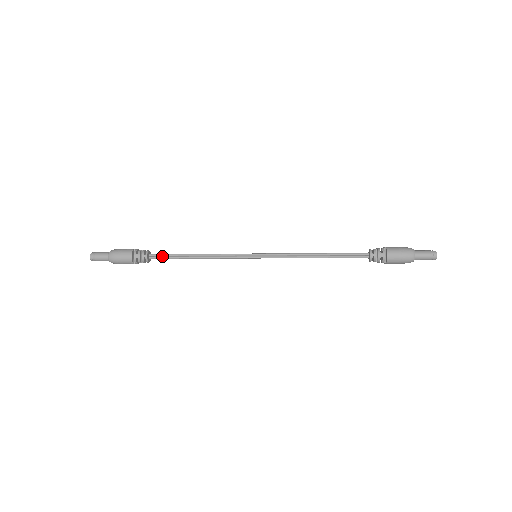
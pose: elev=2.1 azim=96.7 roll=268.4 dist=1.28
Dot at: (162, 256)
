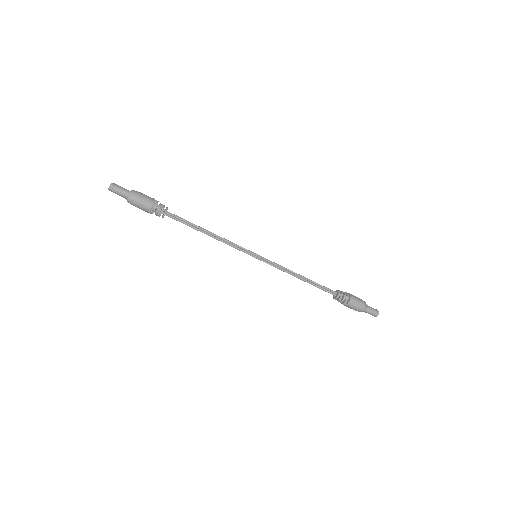
Dot at: (178, 218)
